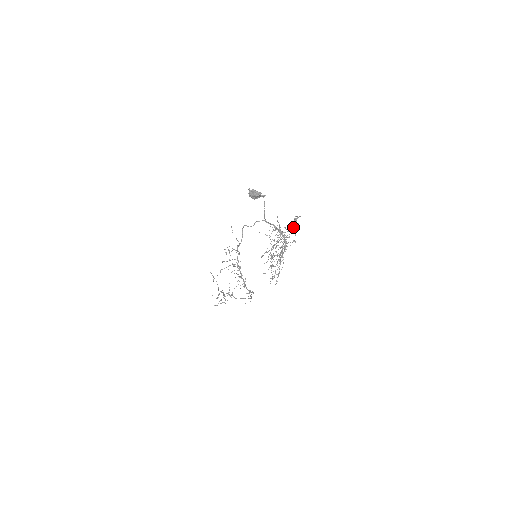
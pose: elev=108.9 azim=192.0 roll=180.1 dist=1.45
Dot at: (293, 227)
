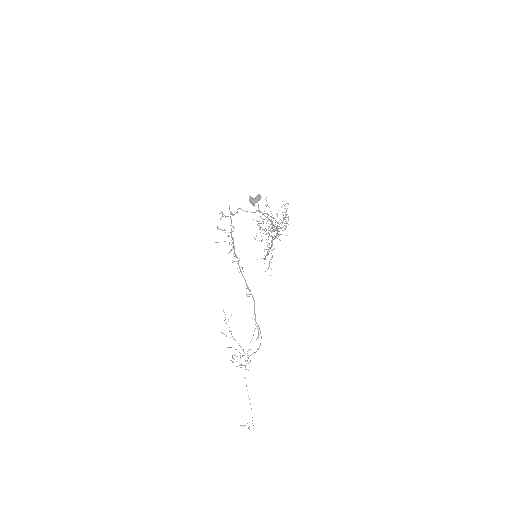
Dot at: (282, 212)
